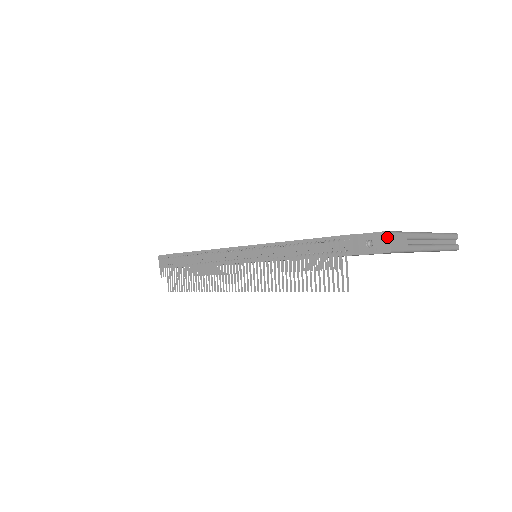
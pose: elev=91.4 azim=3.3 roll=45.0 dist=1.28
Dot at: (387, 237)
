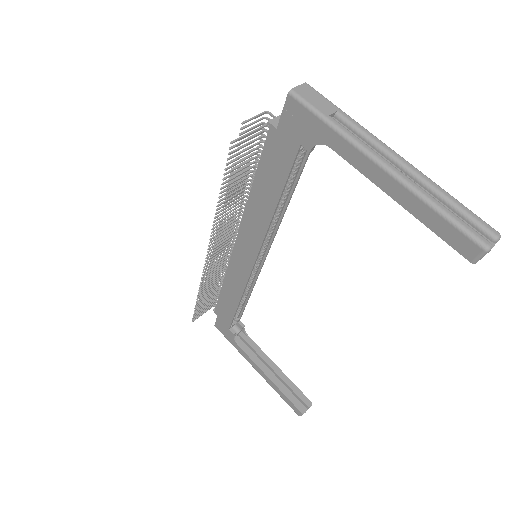
Dot at: (301, 87)
